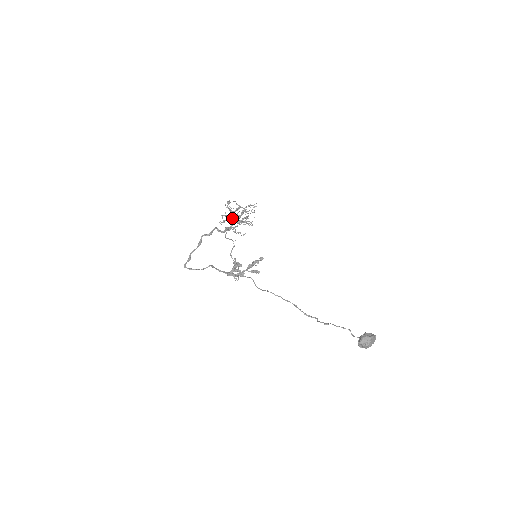
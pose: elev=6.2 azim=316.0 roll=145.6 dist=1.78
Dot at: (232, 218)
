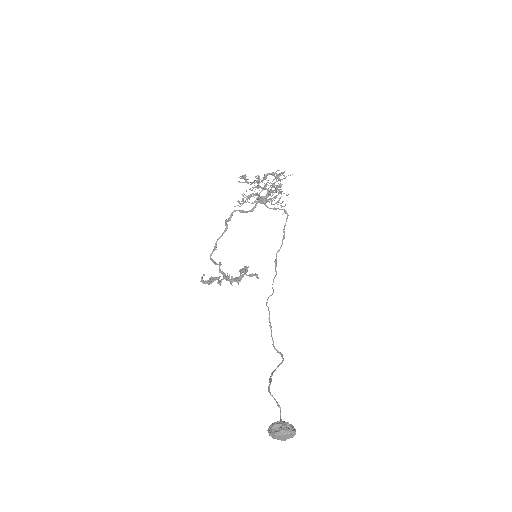
Dot at: (239, 203)
